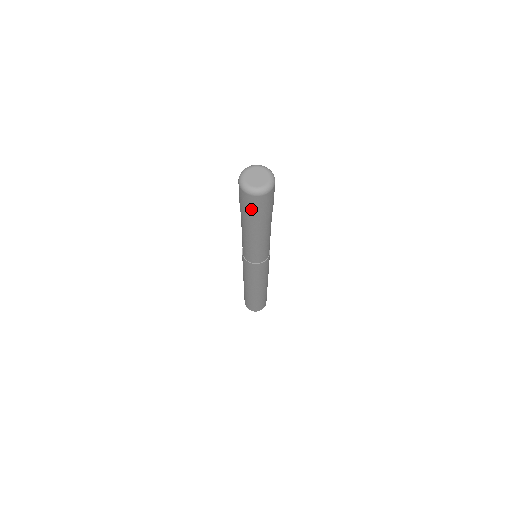
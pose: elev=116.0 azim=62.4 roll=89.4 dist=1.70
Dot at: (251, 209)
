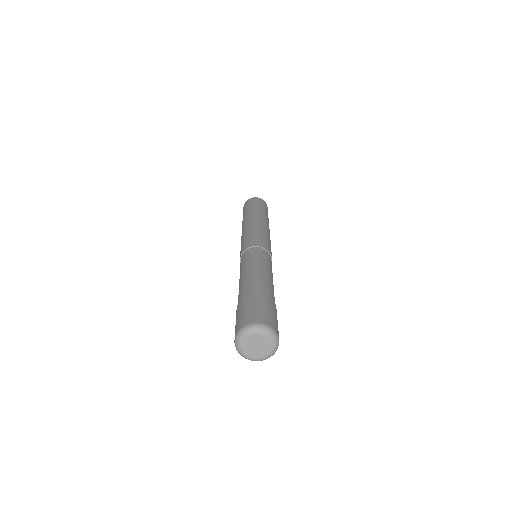
Dot at: occluded
